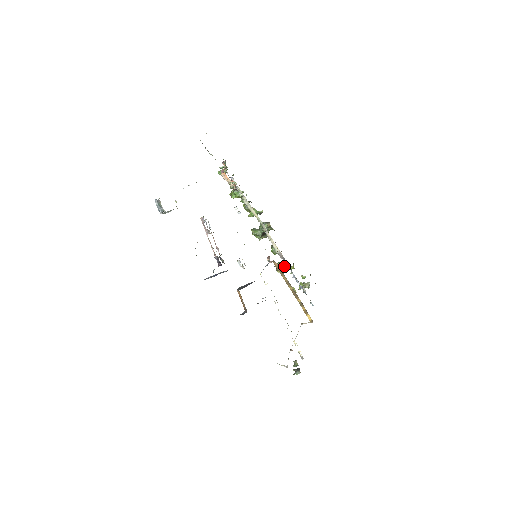
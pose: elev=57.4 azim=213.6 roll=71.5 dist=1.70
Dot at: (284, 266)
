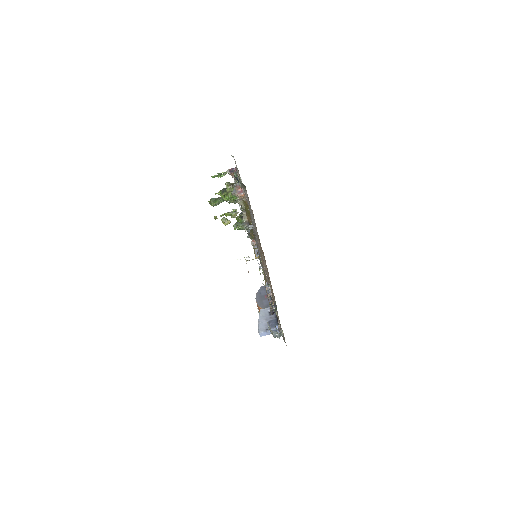
Dot at: (245, 228)
